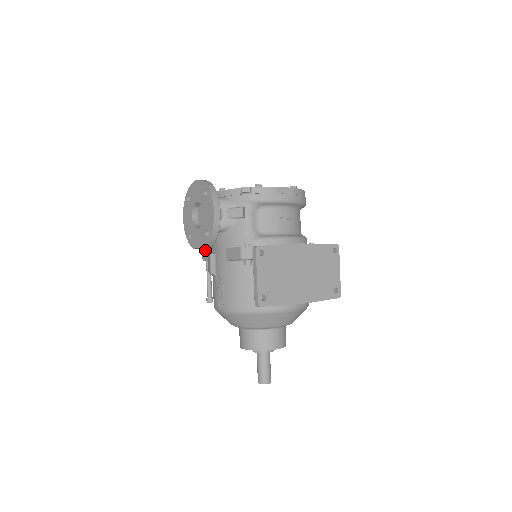
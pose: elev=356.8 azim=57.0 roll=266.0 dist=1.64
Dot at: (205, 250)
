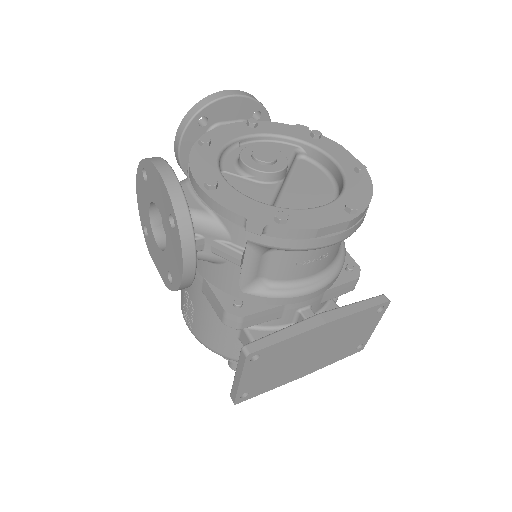
Dot at: occluded
